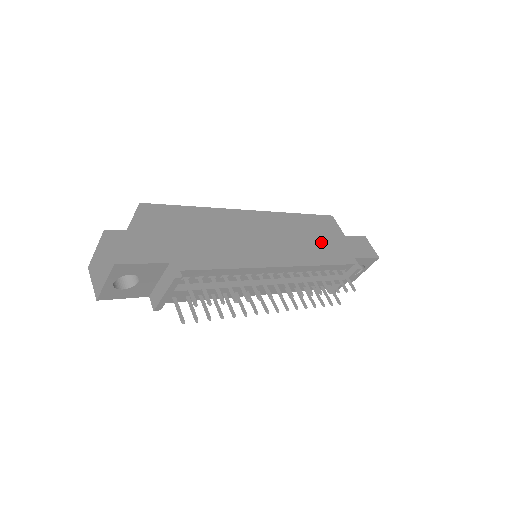
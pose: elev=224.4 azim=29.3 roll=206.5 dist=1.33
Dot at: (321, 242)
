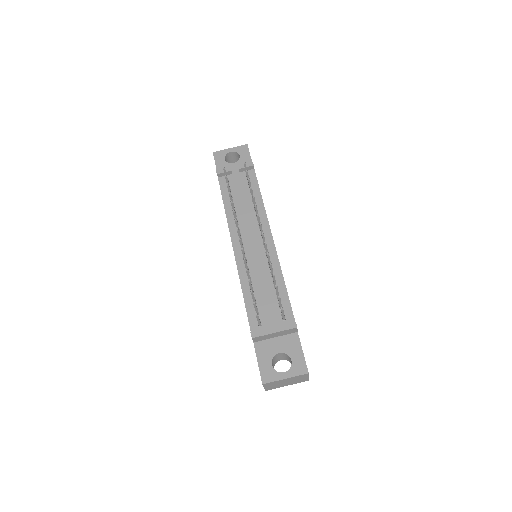
Dot at: occluded
